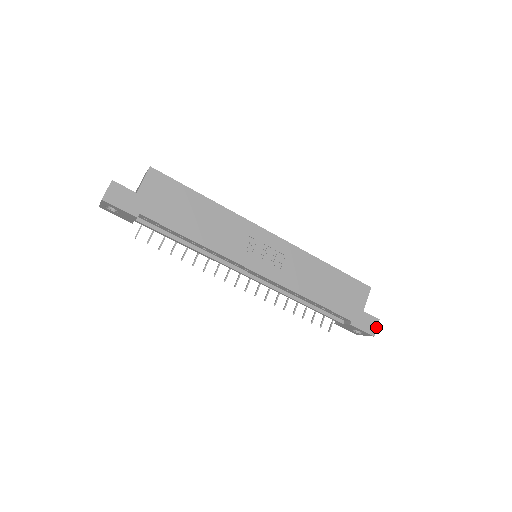
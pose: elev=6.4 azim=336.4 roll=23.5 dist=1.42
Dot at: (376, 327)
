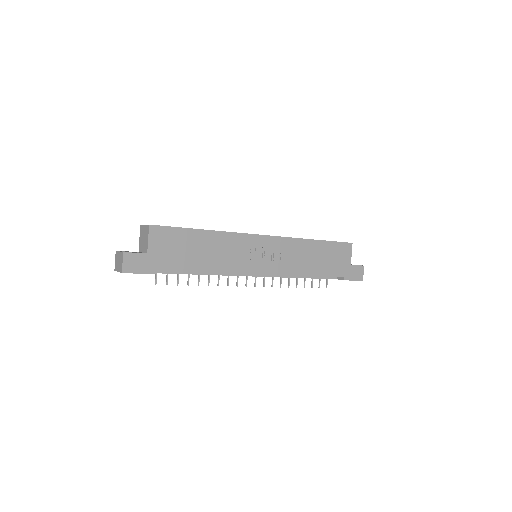
Dot at: (363, 273)
